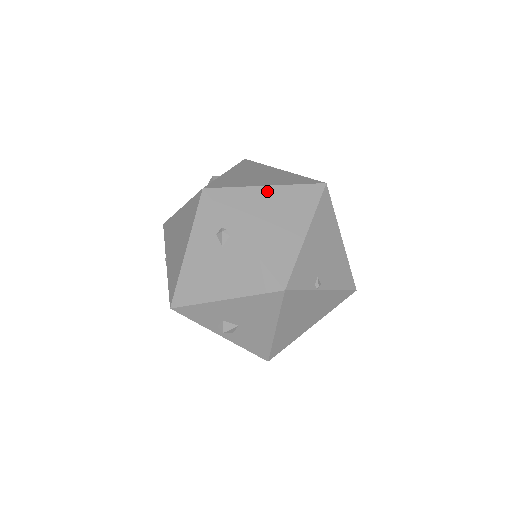
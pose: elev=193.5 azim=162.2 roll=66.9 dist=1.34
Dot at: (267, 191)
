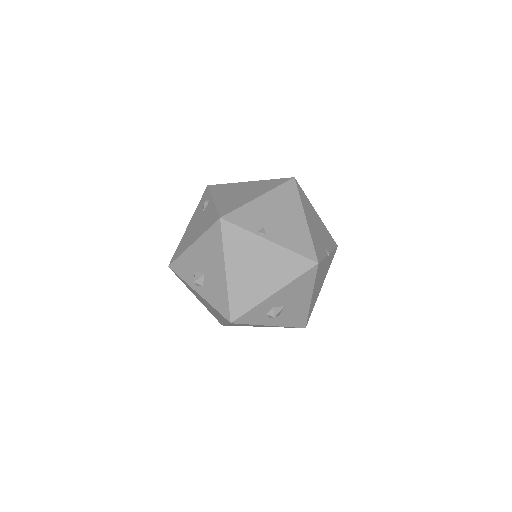
Dot at: (248, 183)
